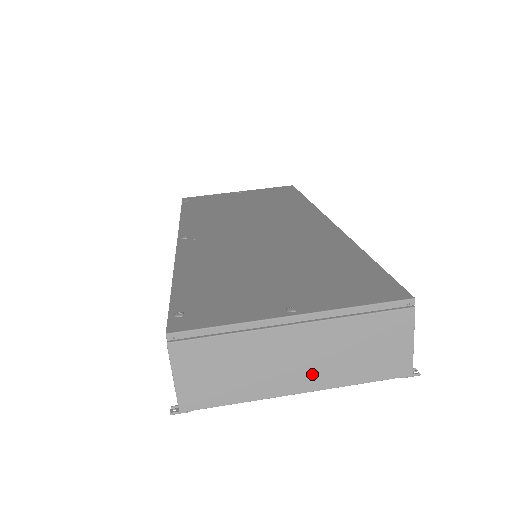
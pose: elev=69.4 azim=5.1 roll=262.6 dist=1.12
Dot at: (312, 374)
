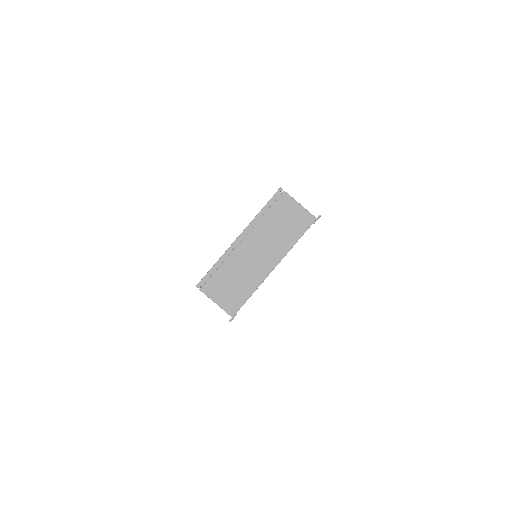
Dot at: (271, 255)
